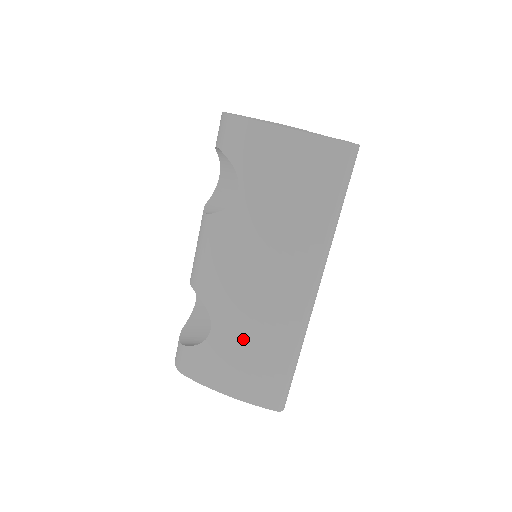
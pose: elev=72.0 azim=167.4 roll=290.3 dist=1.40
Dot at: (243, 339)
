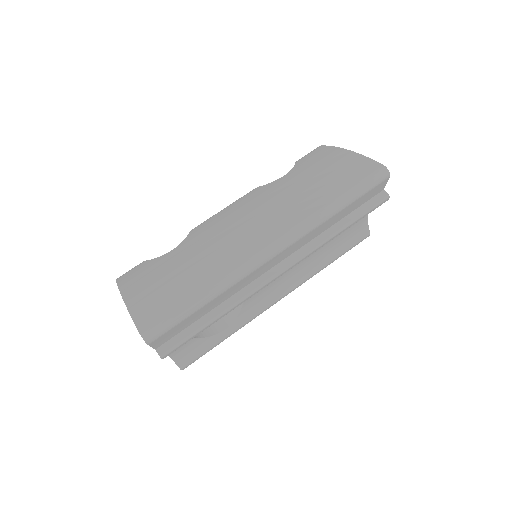
Dot at: (185, 260)
